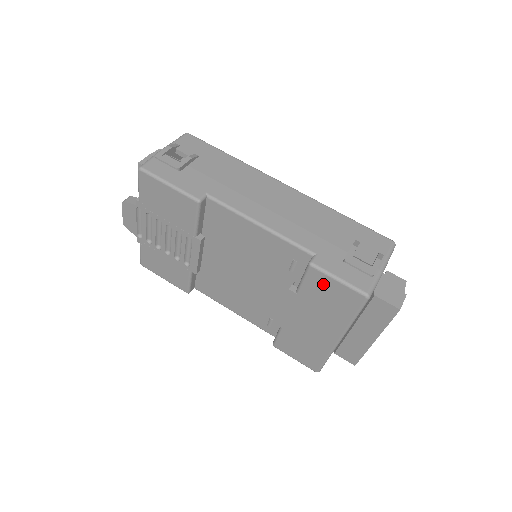
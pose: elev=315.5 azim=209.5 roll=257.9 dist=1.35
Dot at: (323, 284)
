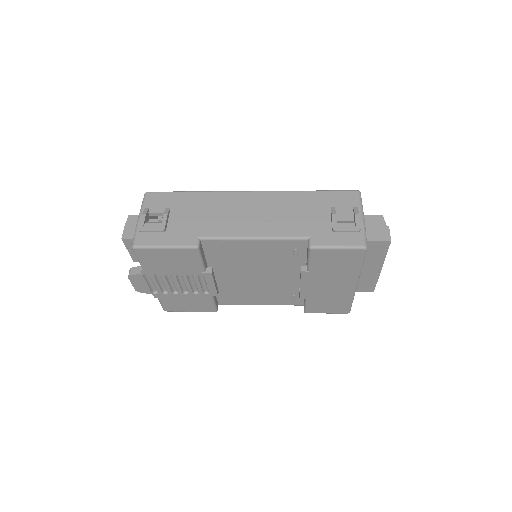
Dot at: (327, 256)
